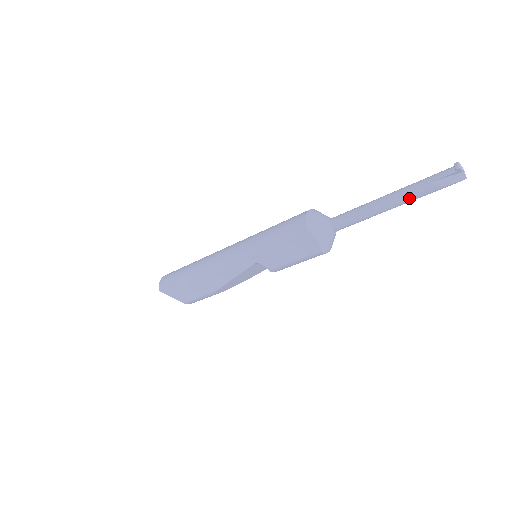
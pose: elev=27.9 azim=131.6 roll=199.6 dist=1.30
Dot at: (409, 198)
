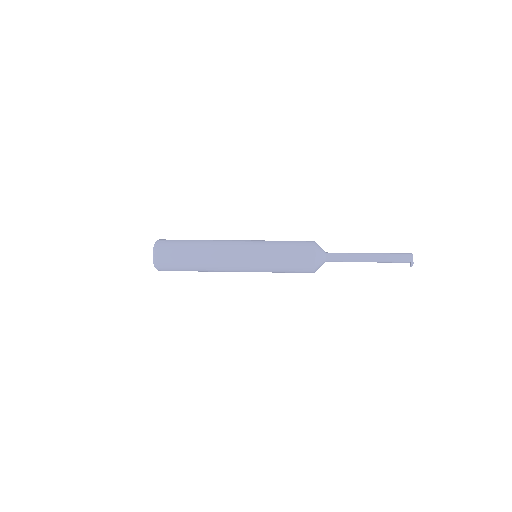
Dot at: occluded
